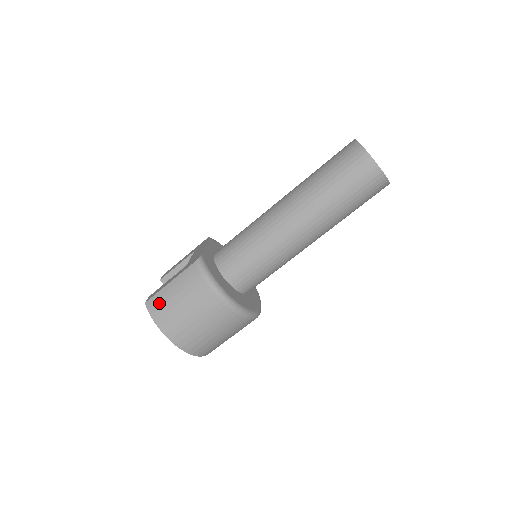
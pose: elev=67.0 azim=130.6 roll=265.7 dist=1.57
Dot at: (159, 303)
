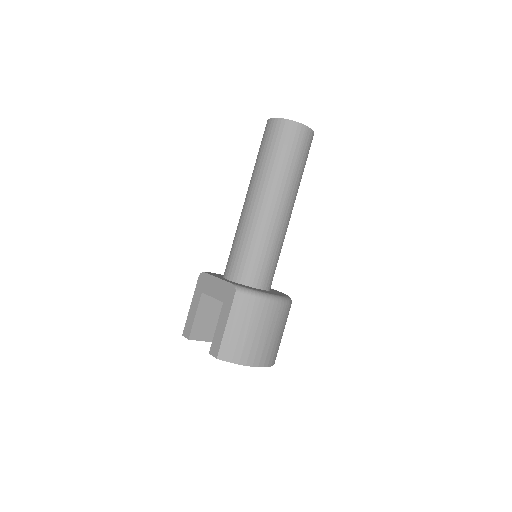
Dot at: (231, 347)
